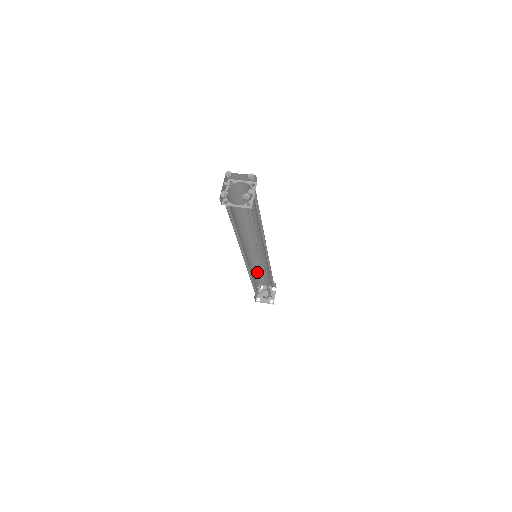
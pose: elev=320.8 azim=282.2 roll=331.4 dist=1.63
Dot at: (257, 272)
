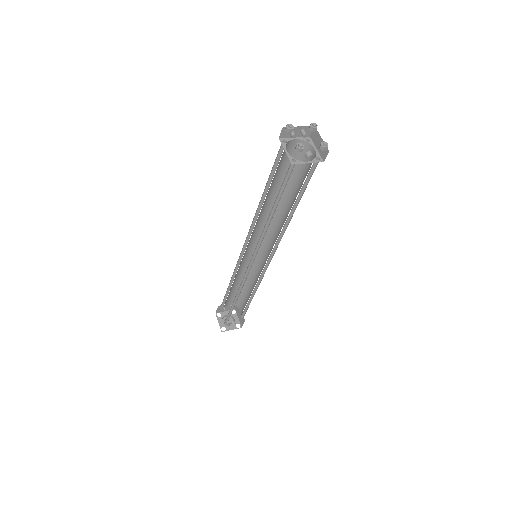
Dot at: (244, 287)
